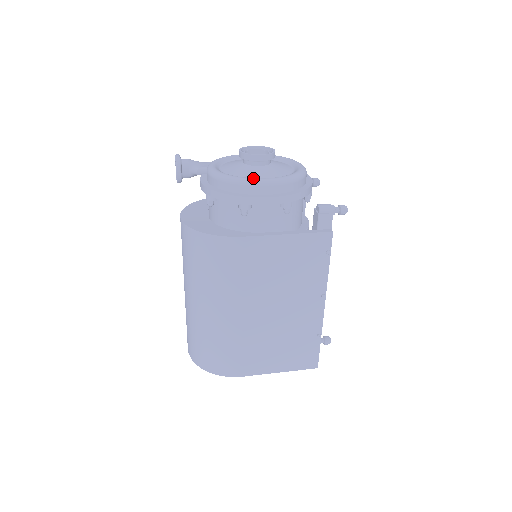
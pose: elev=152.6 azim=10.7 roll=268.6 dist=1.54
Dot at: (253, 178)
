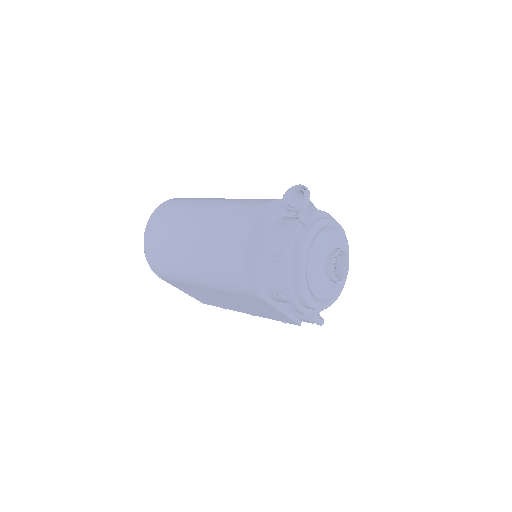
Dot at: (311, 297)
